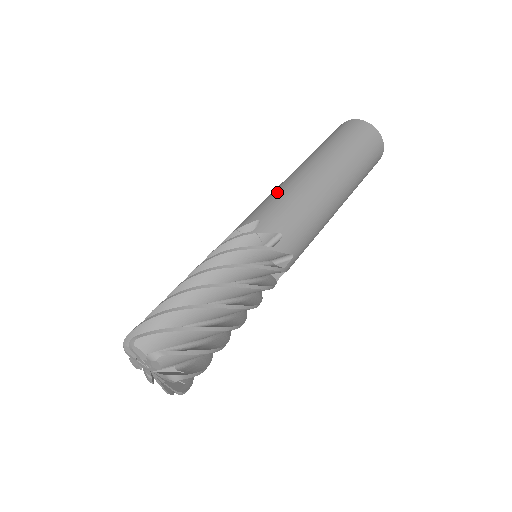
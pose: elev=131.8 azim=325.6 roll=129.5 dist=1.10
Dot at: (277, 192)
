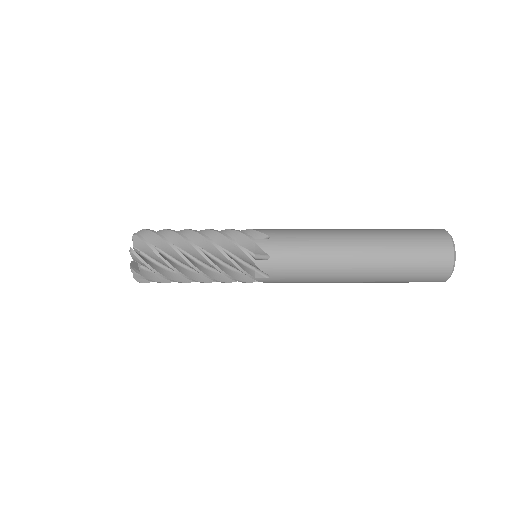
Dot at: occluded
